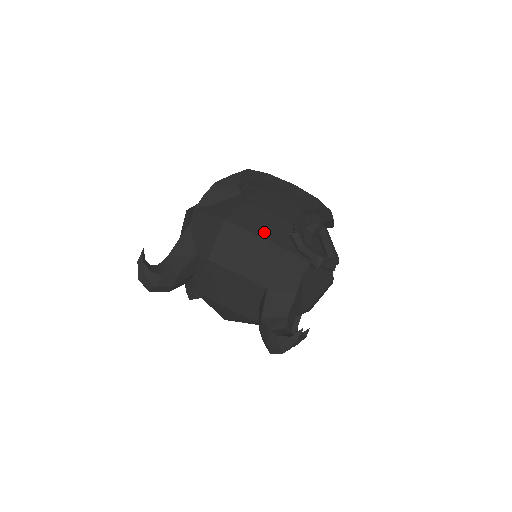
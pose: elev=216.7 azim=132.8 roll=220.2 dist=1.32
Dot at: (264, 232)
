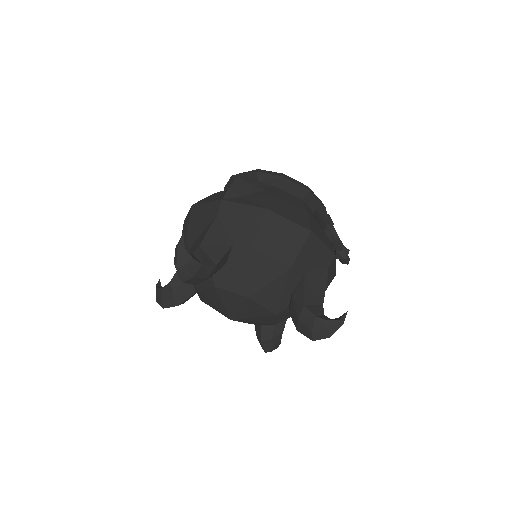
Dot at: (303, 223)
